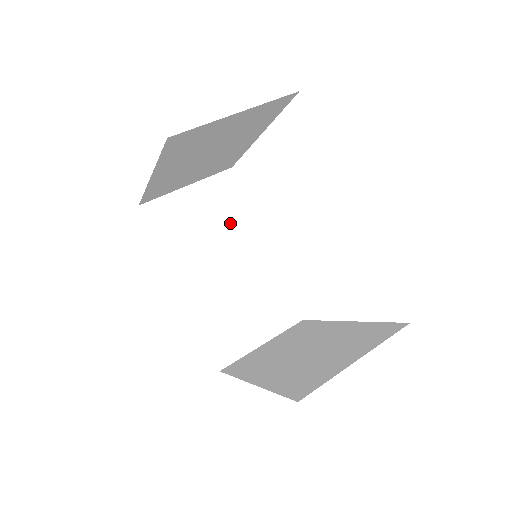
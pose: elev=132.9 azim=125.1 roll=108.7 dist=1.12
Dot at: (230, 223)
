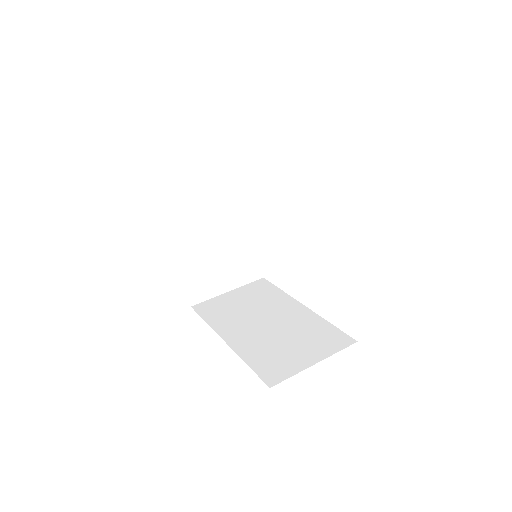
Dot at: (266, 301)
